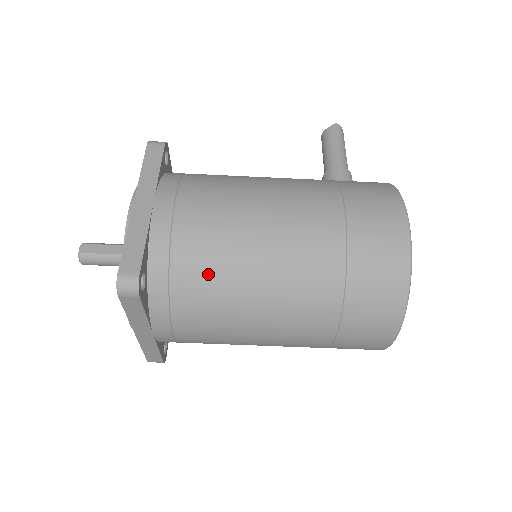
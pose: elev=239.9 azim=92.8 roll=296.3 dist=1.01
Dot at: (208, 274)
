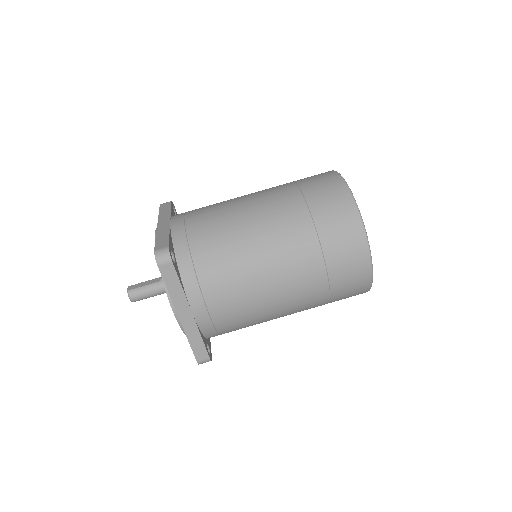
Dot at: (217, 244)
